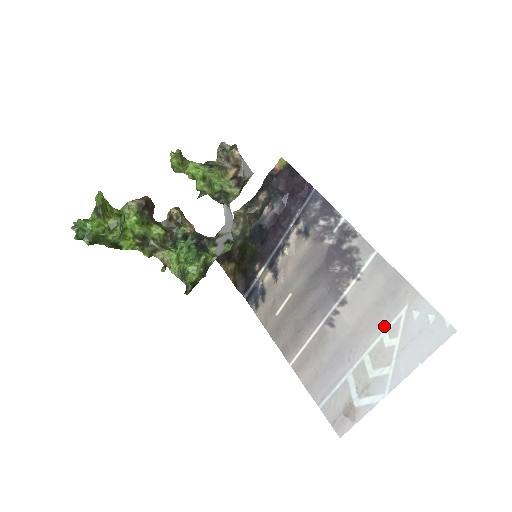
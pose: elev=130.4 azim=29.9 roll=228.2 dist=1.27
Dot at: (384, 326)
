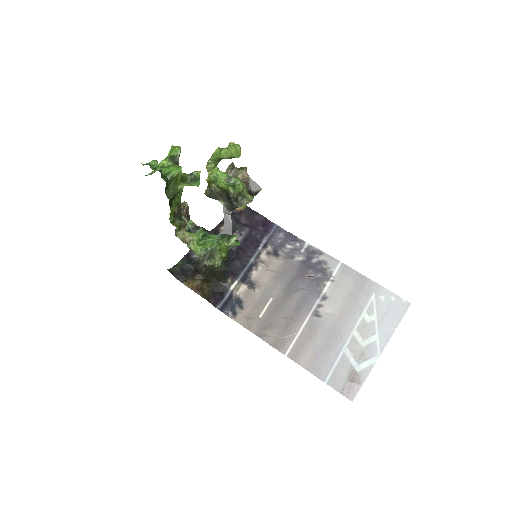
Dot at: (362, 309)
